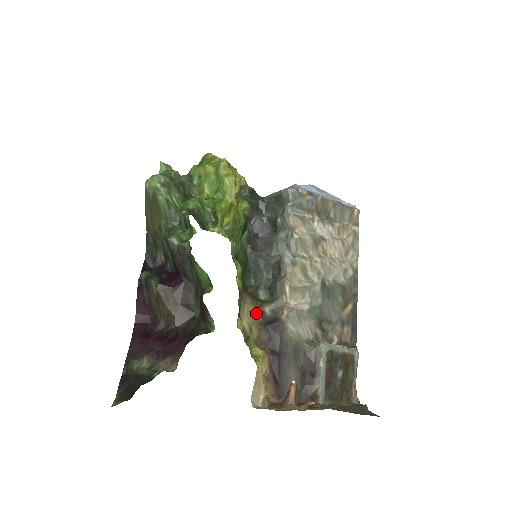
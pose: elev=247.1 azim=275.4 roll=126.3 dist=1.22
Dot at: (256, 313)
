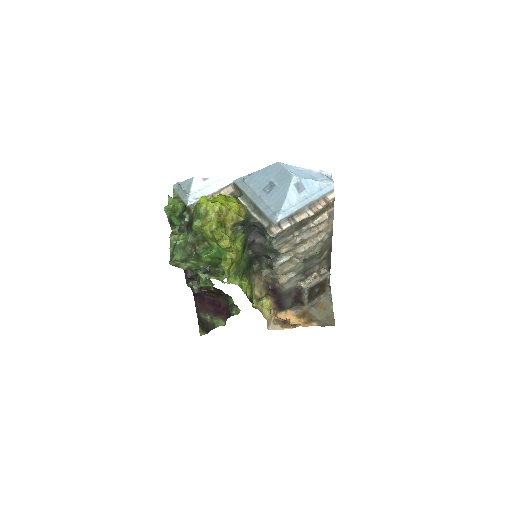
Dot at: (262, 283)
